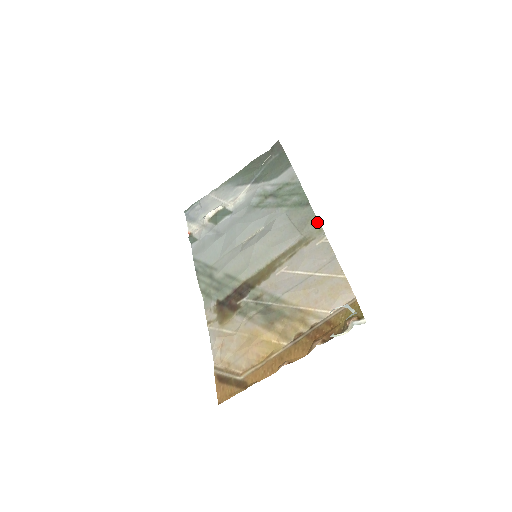
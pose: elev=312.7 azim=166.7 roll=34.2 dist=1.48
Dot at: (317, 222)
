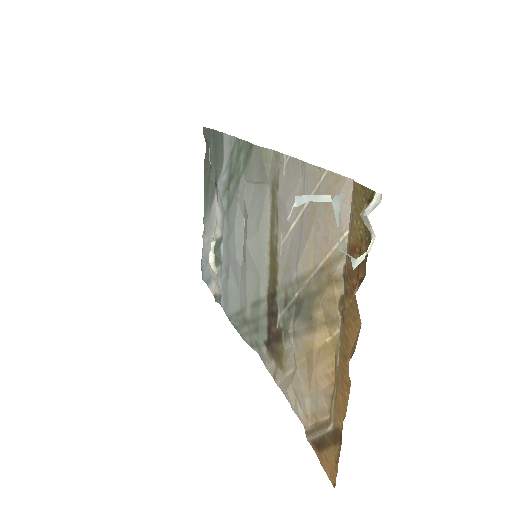
Dot at: (269, 152)
